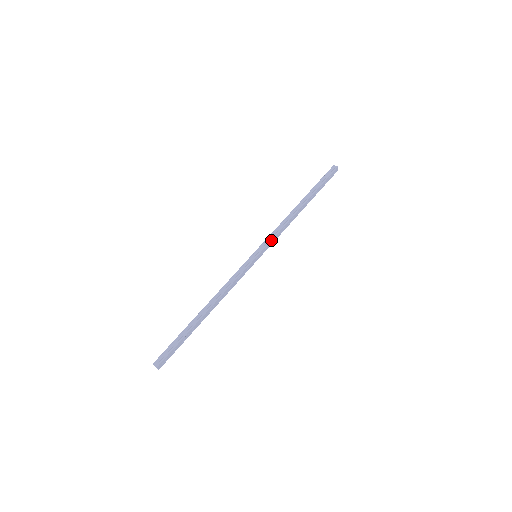
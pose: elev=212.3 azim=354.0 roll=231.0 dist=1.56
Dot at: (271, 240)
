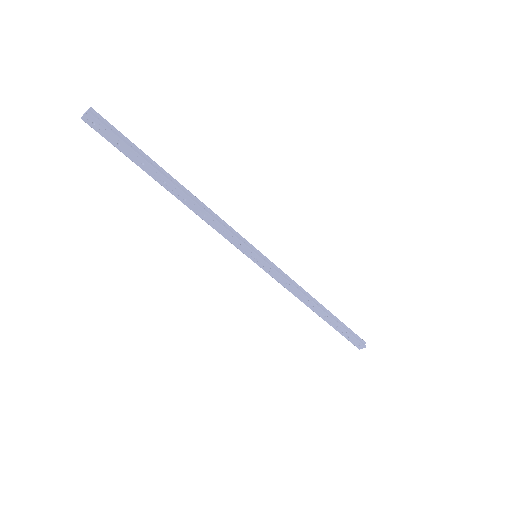
Dot at: (279, 273)
